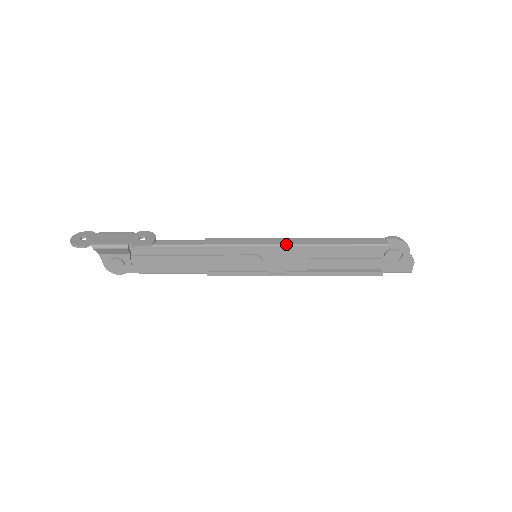
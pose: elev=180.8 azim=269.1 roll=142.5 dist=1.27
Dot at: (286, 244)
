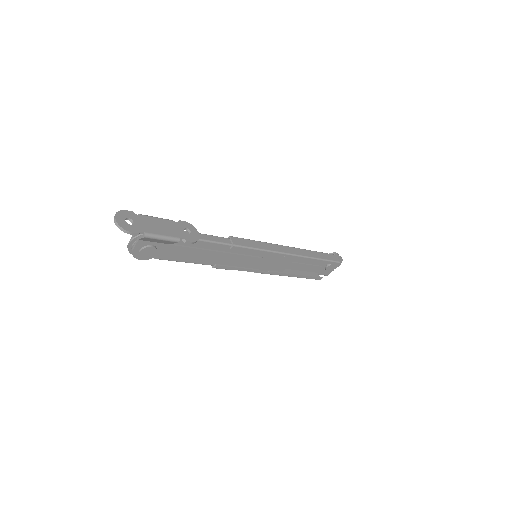
Dot at: (287, 253)
